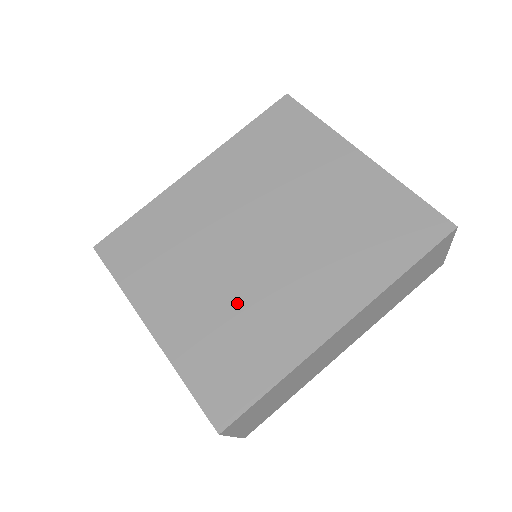
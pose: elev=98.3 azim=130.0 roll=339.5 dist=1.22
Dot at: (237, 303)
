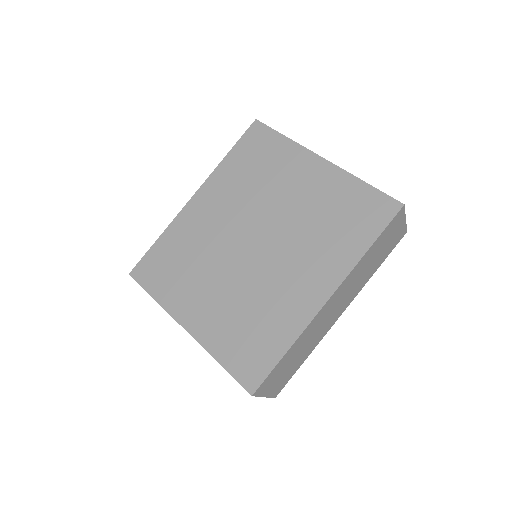
Dot at: (247, 296)
